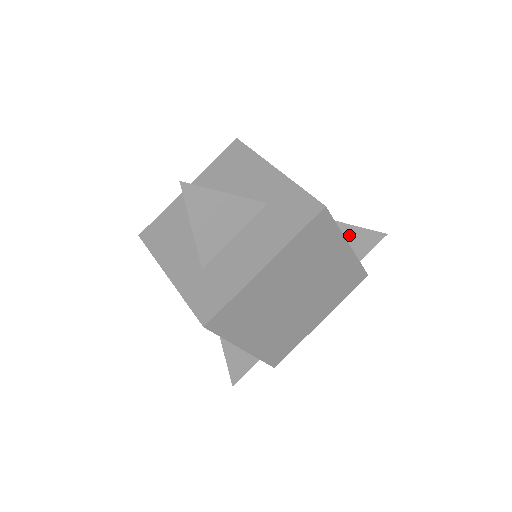
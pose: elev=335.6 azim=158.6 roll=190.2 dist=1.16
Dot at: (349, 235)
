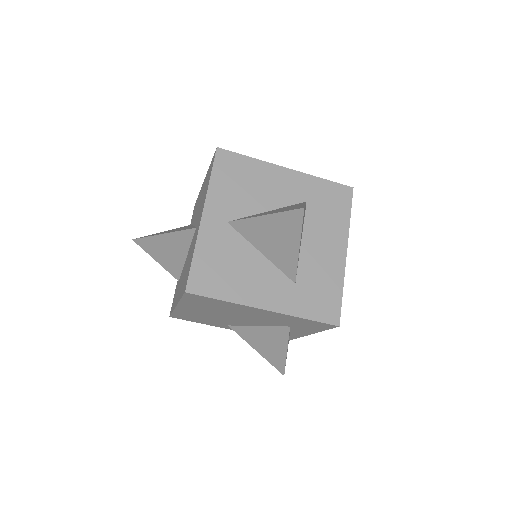
Dot at: occluded
